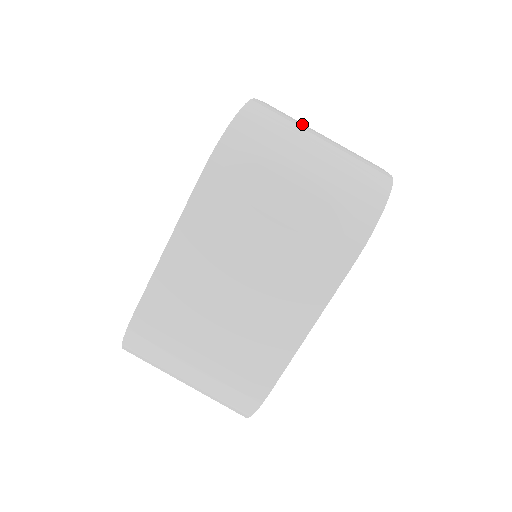
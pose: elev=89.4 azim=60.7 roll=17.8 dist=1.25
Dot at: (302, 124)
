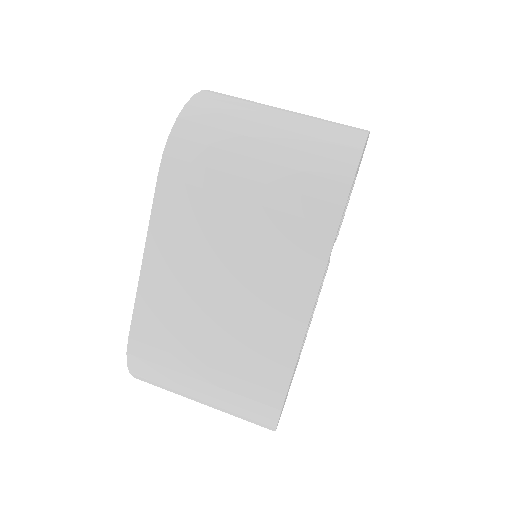
Dot at: occluded
